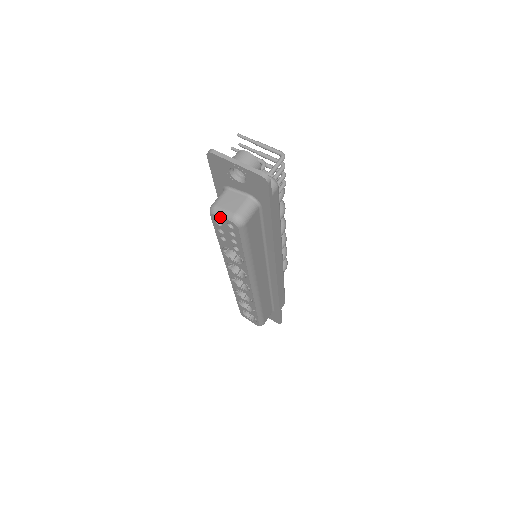
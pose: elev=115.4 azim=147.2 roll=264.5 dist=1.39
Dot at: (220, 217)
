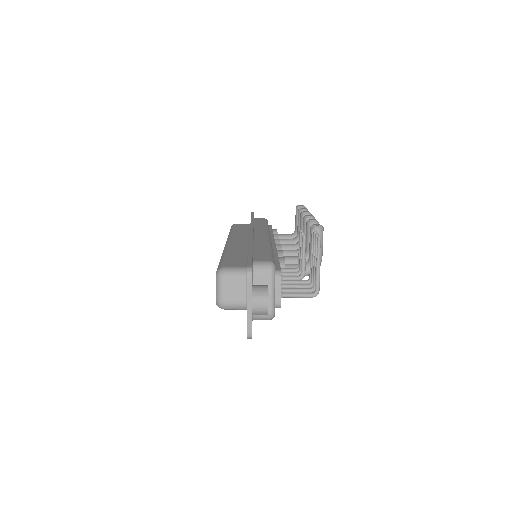
Dot at: (216, 286)
